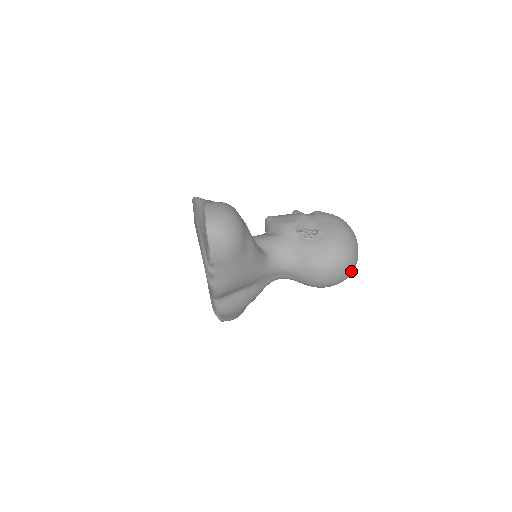
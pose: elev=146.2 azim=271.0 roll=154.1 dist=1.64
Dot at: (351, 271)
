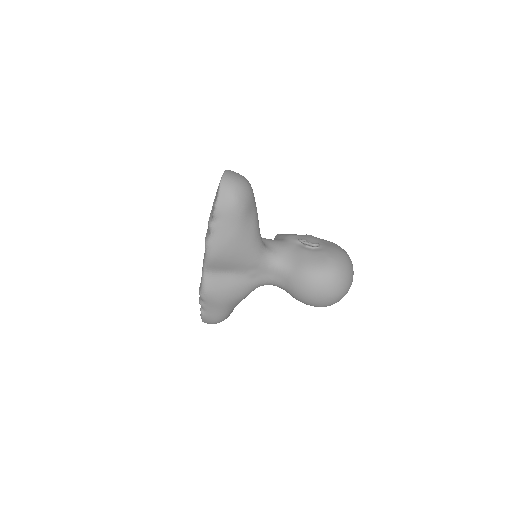
Dot at: (340, 291)
